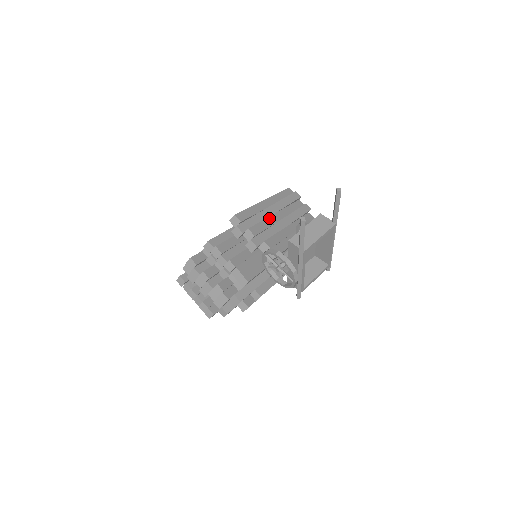
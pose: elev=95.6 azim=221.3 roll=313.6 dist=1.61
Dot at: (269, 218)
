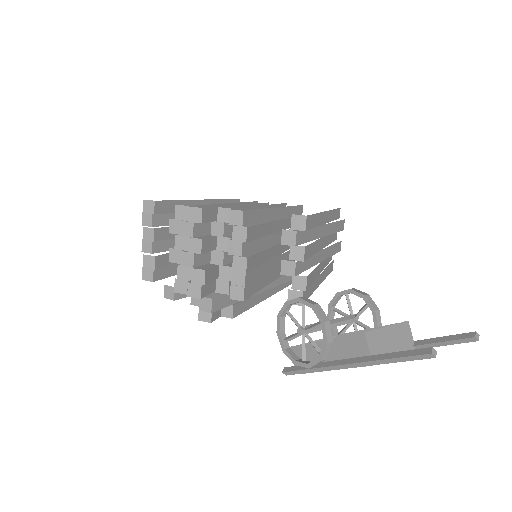
Dot at: (319, 241)
